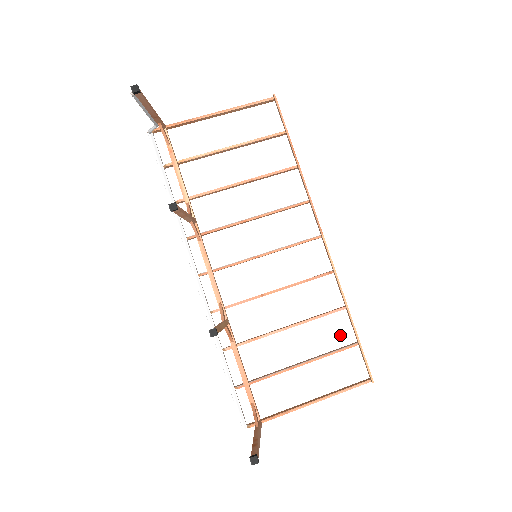
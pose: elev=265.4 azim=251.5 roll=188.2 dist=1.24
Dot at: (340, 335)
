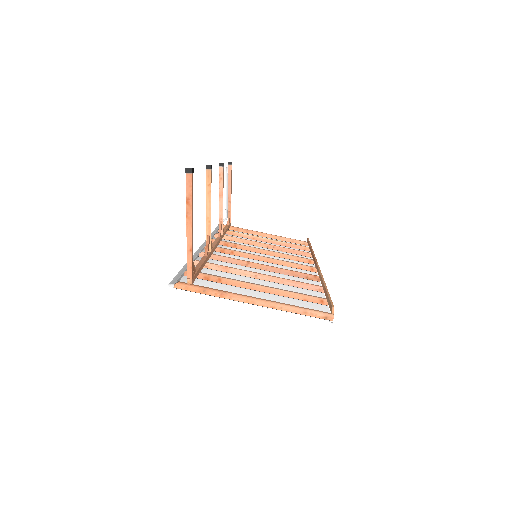
Dot at: occluded
